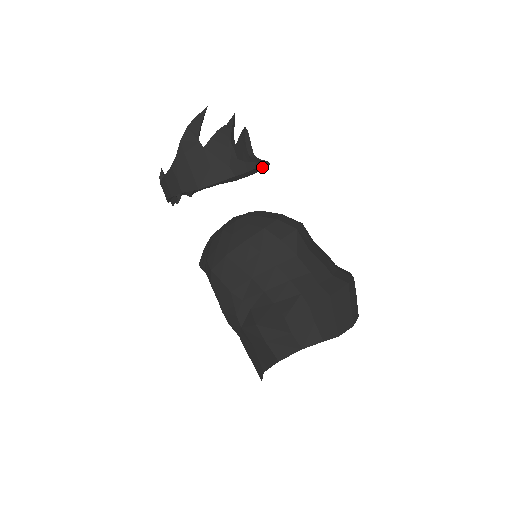
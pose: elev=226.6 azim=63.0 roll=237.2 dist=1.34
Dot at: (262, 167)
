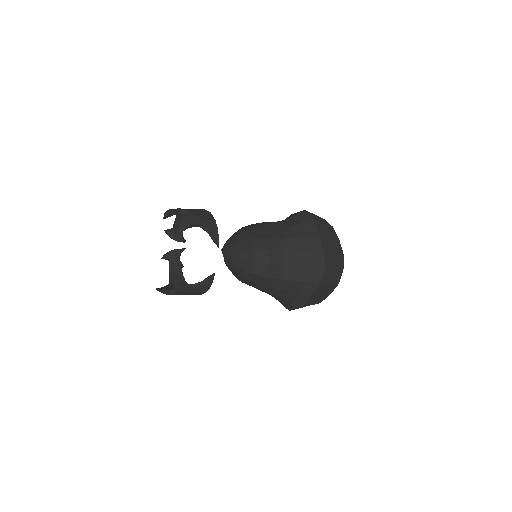
Dot at: (215, 233)
